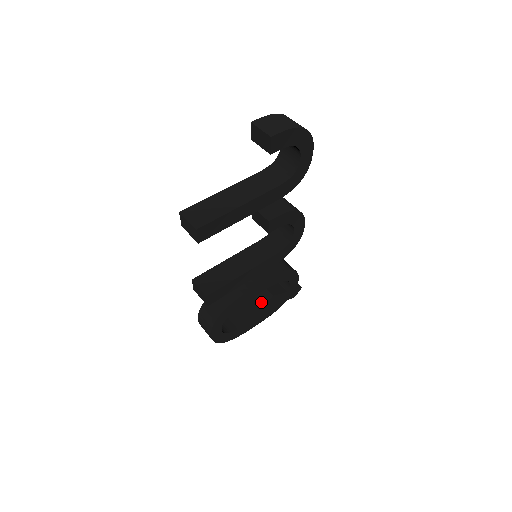
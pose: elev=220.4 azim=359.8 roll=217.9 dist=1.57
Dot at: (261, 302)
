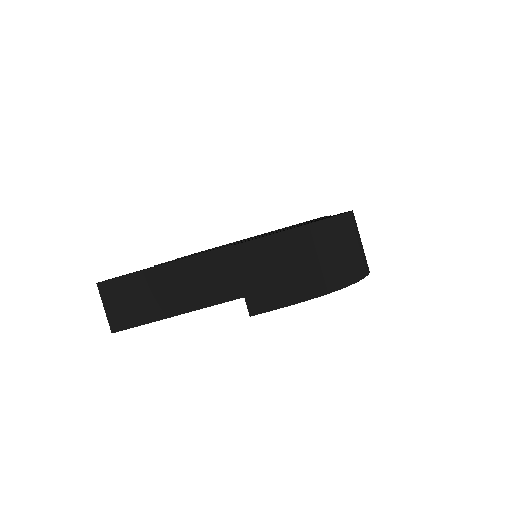
Dot at: occluded
